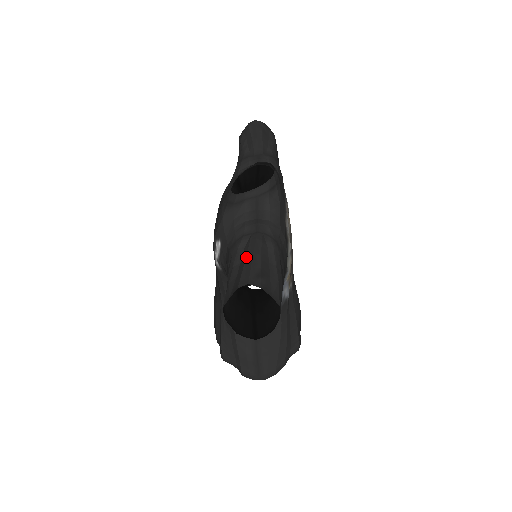
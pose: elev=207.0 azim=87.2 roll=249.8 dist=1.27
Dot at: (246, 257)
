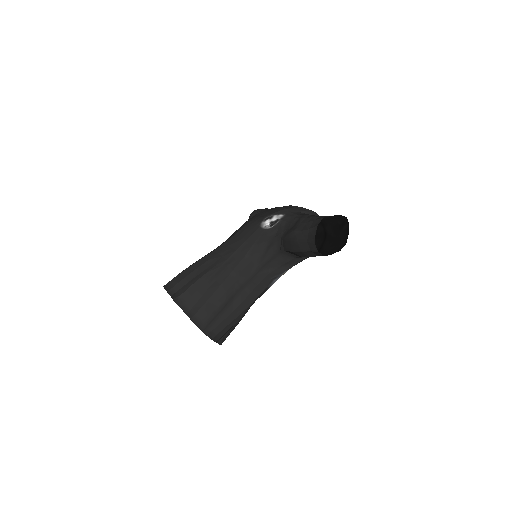
Dot at: (329, 217)
